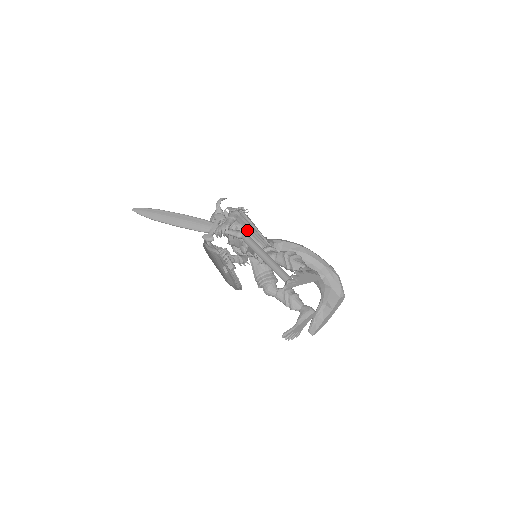
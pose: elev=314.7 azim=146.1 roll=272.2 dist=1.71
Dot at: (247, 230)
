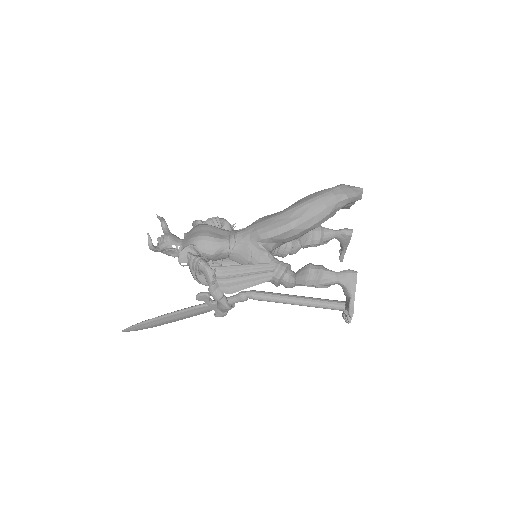
Dot at: occluded
